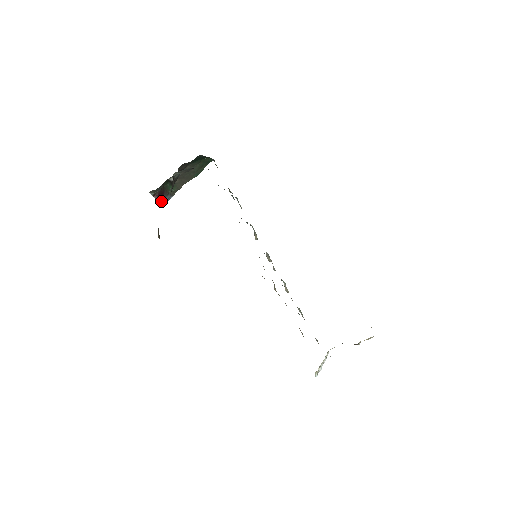
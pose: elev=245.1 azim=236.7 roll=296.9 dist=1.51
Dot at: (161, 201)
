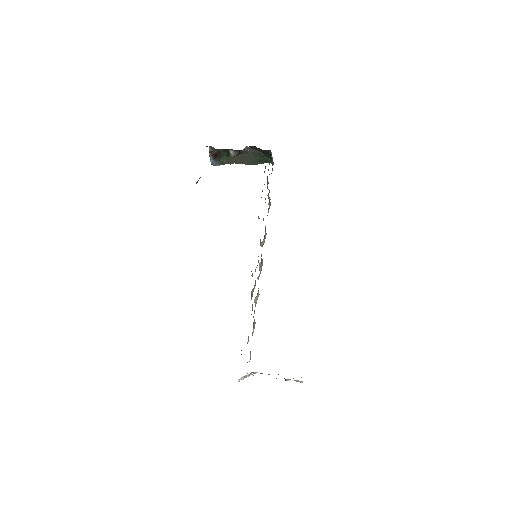
Dot at: (211, 161)
